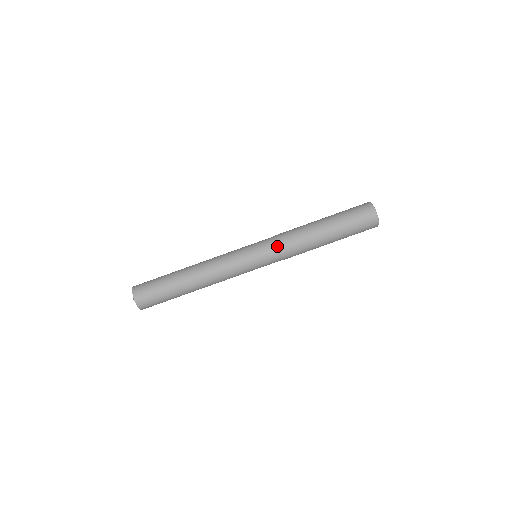
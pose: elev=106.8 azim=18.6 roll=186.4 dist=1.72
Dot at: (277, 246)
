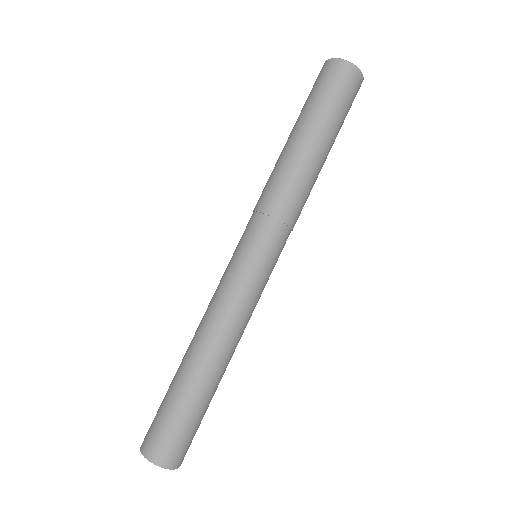
Dot at: (266, 215)
